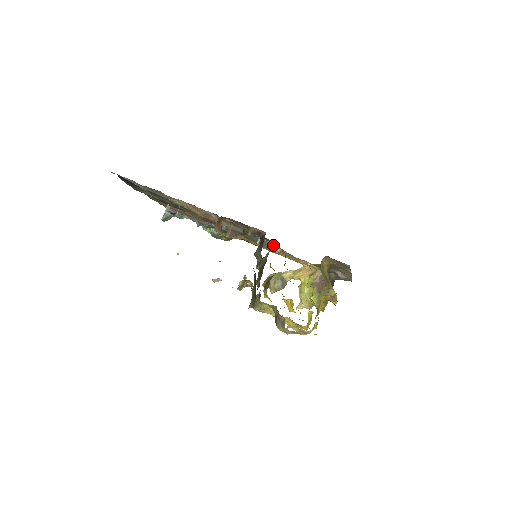
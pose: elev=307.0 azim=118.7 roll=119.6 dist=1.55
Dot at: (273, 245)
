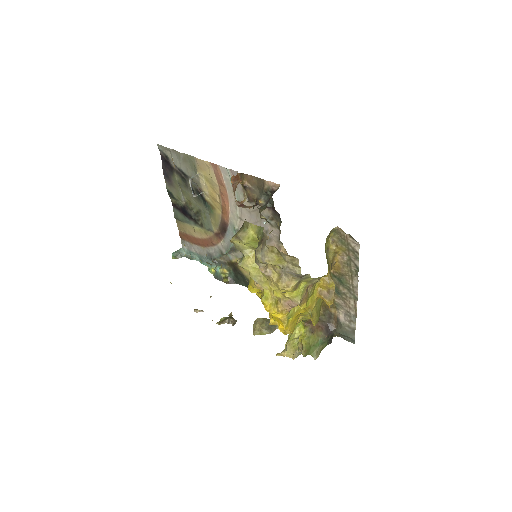
Dot at: (279, 237)
